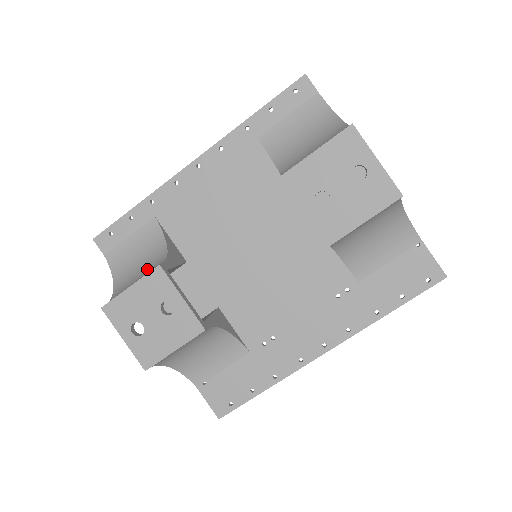
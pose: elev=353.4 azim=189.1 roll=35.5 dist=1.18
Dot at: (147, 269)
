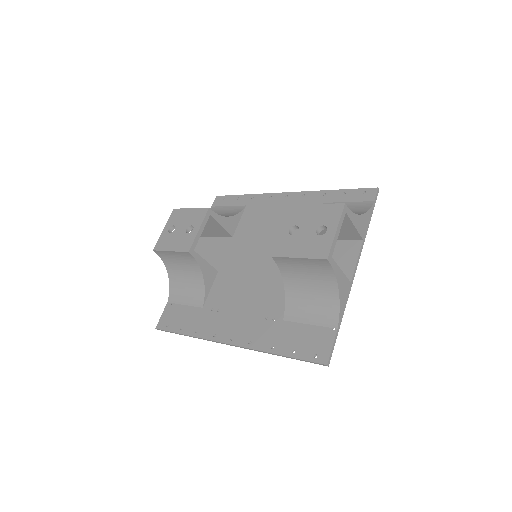
Dot at: occluded
